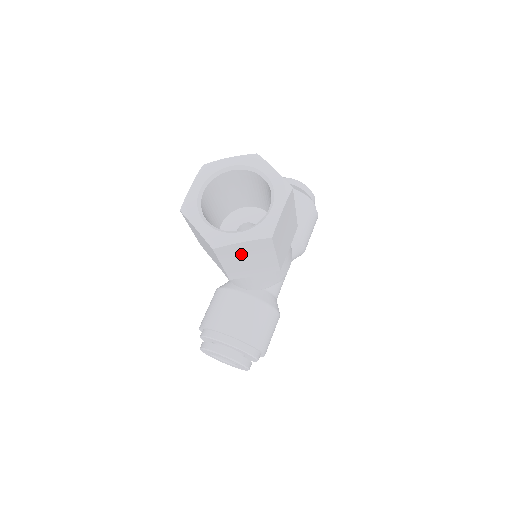
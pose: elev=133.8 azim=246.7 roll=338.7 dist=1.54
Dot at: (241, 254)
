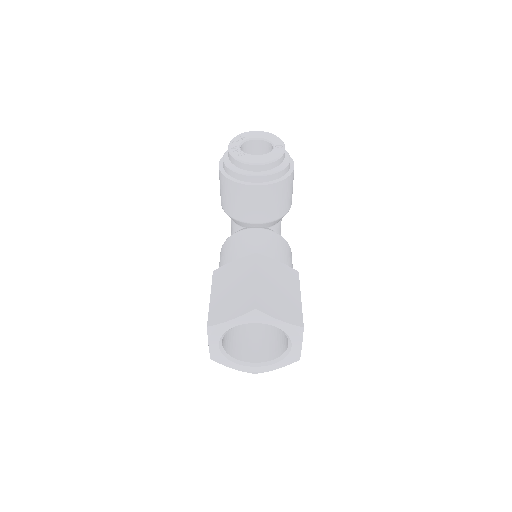
Dot at: occluded
